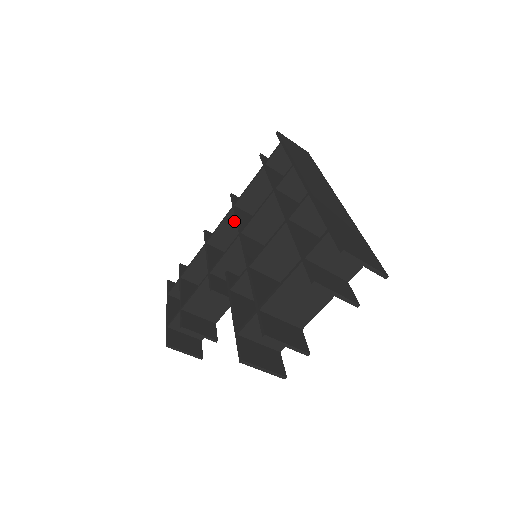
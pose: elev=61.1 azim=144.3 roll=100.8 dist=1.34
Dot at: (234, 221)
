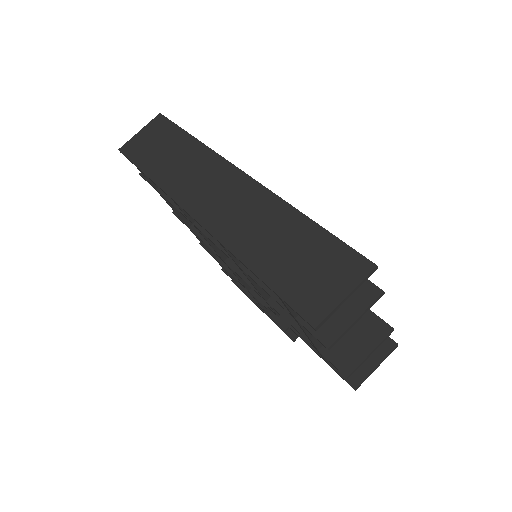
Dot at: occluded
